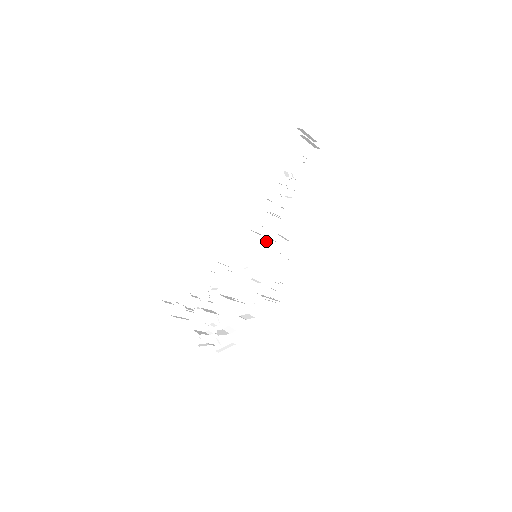
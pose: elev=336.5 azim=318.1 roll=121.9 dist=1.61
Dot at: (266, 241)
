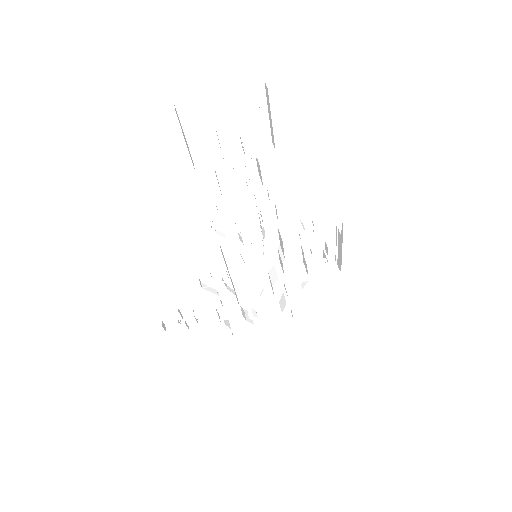
Dot at: occluded
